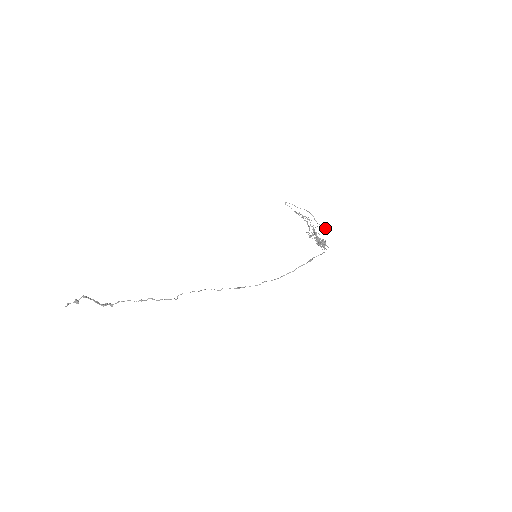
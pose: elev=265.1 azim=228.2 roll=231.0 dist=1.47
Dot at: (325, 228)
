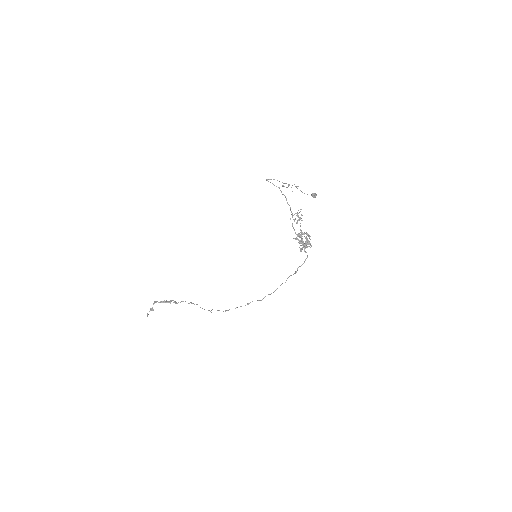
Dot at: (312, 196)
